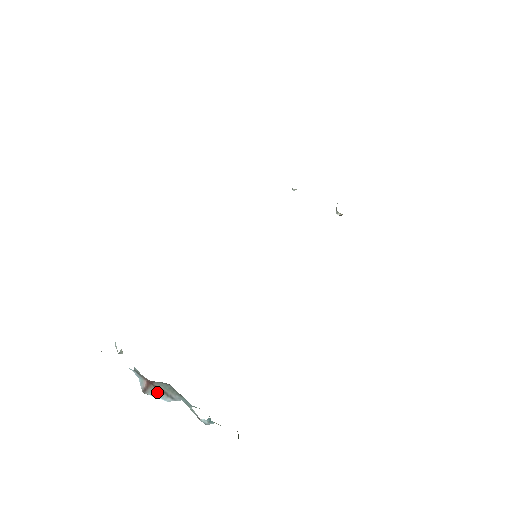
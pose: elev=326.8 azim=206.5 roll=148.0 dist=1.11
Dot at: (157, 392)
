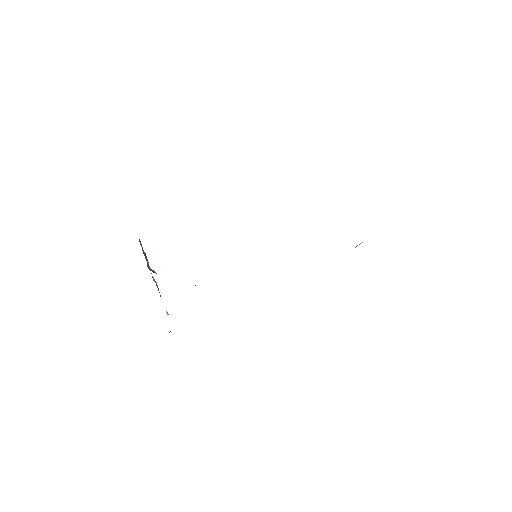
Dot at: occluded
